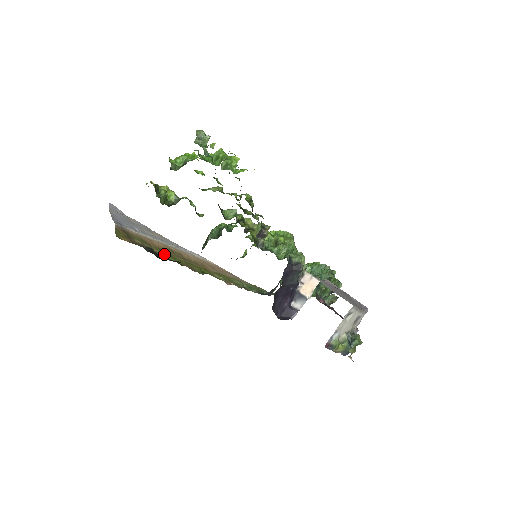
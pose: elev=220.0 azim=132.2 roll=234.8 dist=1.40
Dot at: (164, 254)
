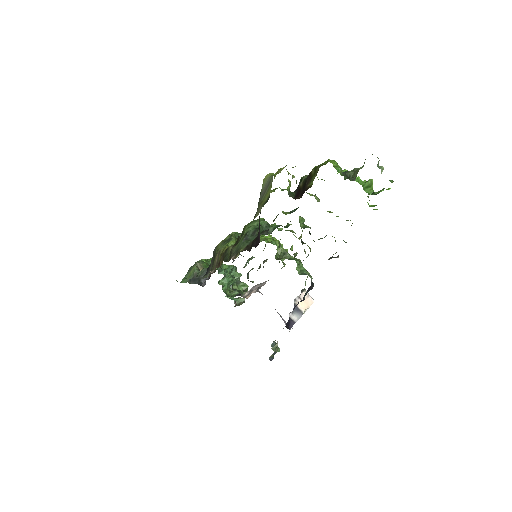
Dot at: occluded
